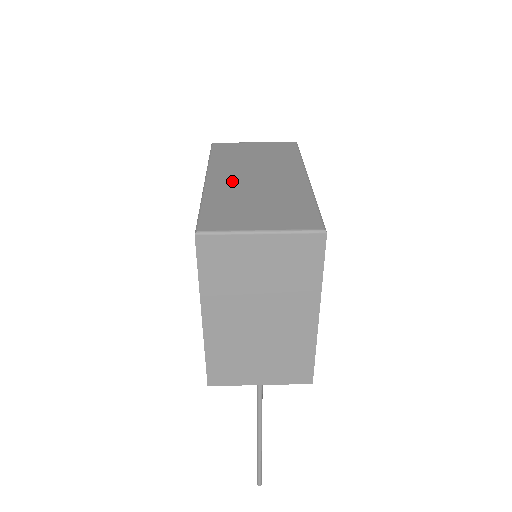
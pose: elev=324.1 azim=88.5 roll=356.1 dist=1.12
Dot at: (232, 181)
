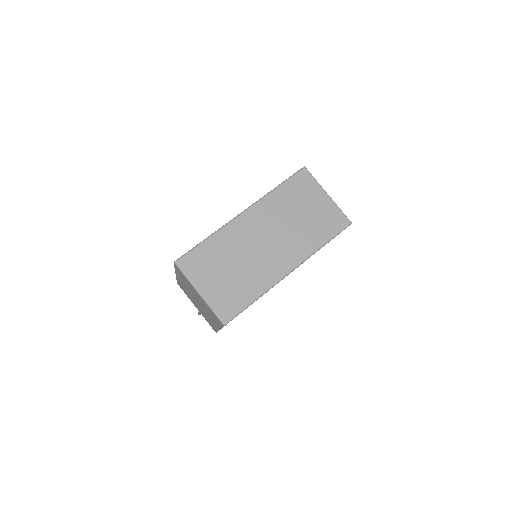
Dot at: (249, 232)
